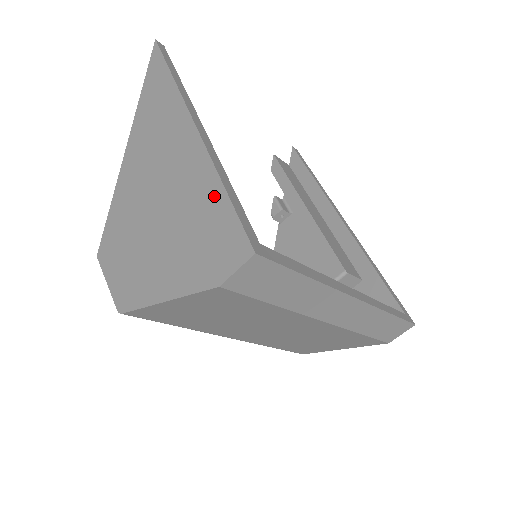
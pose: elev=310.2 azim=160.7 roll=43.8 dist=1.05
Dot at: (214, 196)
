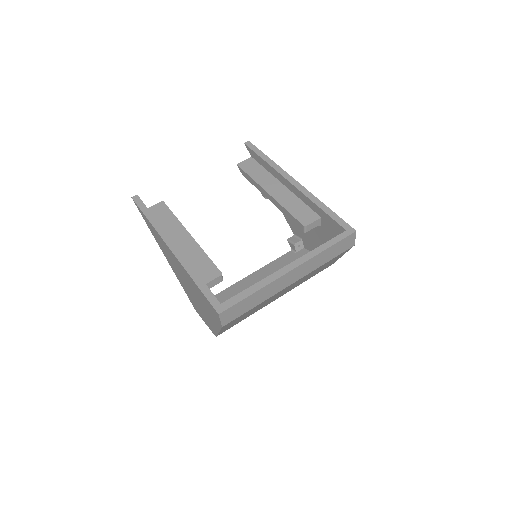
Dot at: (197, 288)
